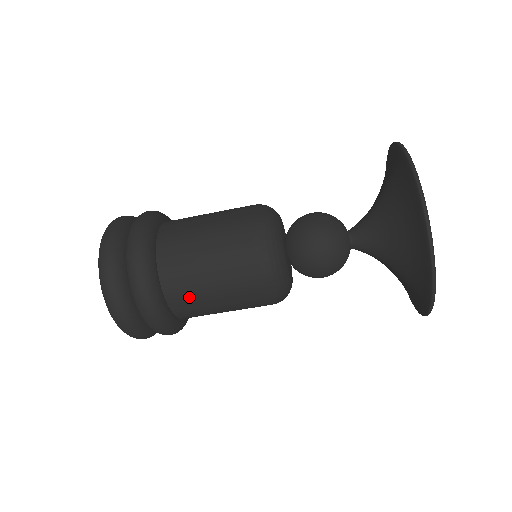
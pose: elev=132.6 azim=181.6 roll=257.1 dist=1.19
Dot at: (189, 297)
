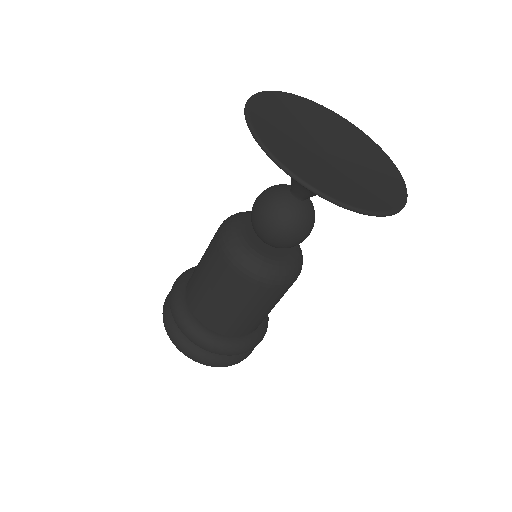
Dot at: (225, 322)
